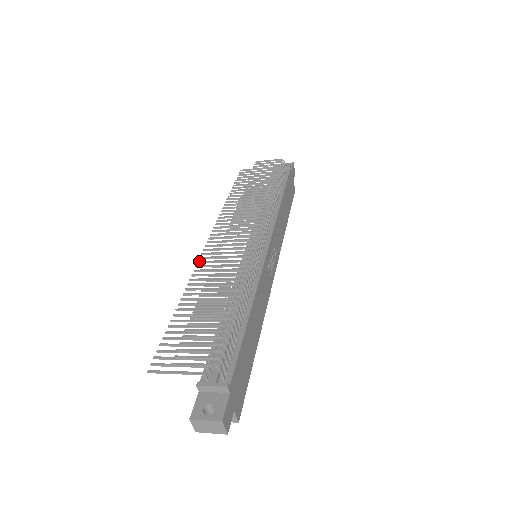
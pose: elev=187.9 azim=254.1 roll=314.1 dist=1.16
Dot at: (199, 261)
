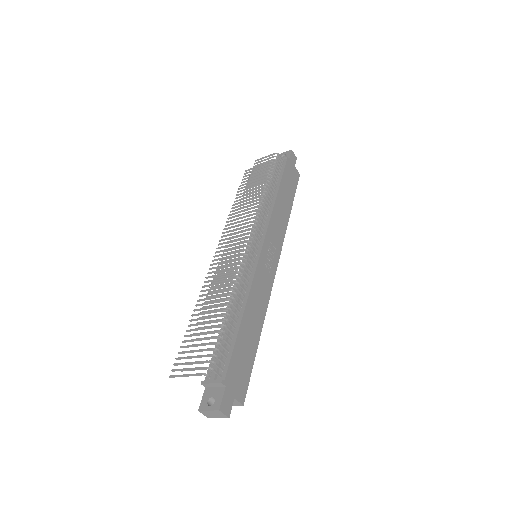
Dot at: (208, 272)
